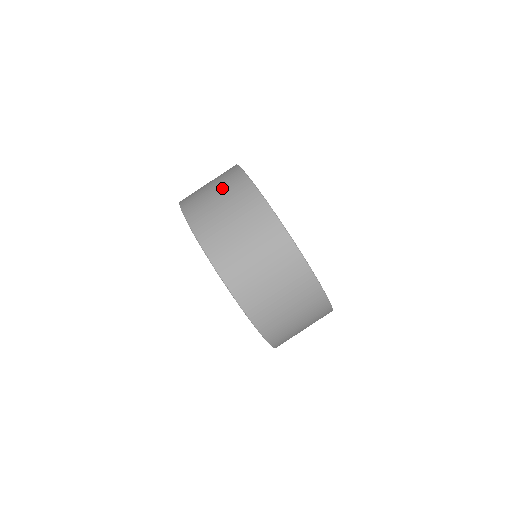
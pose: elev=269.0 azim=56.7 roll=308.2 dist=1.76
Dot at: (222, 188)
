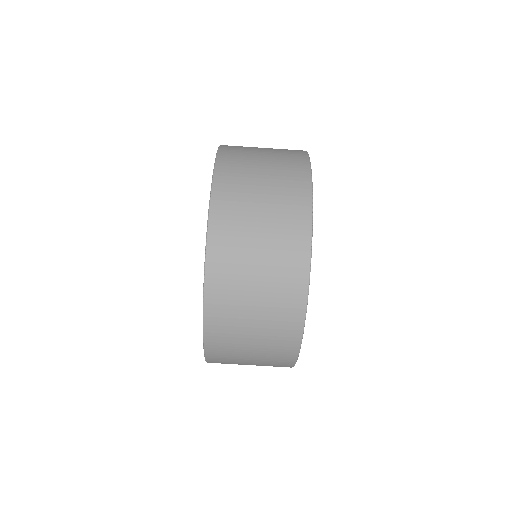
Dot at: (275, 151)
